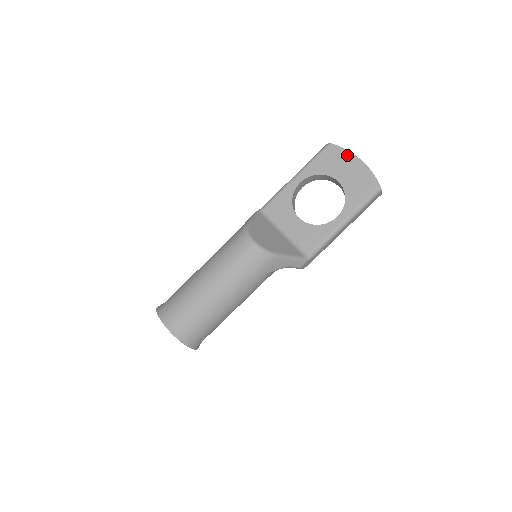
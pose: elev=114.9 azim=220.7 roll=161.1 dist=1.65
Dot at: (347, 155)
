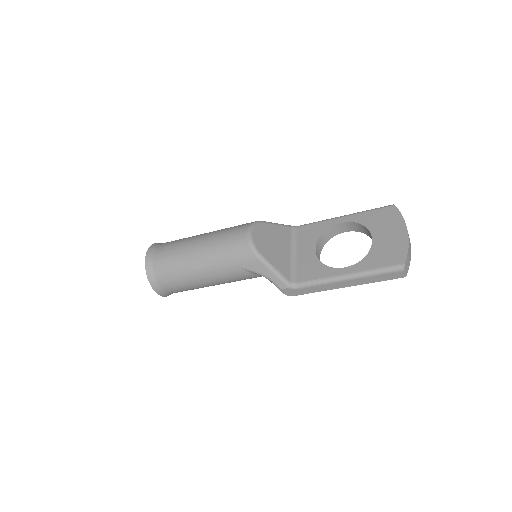
Dot at: (399, 222)
